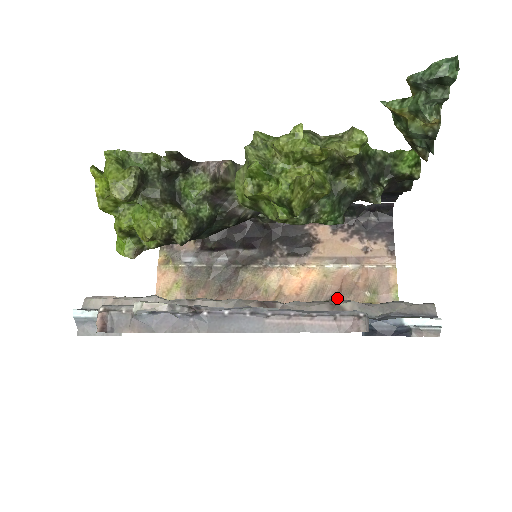
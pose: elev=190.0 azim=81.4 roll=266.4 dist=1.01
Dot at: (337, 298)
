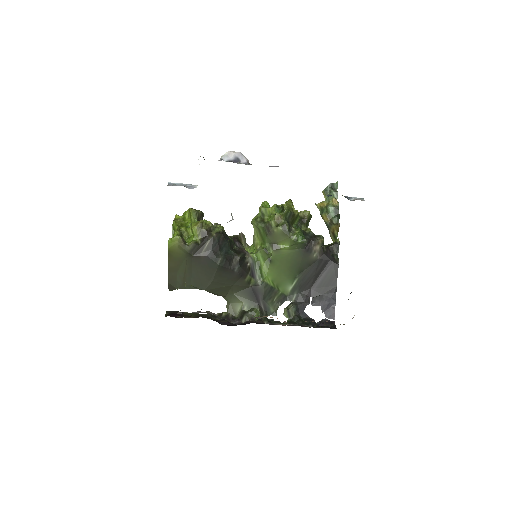
Dot at: occluded
